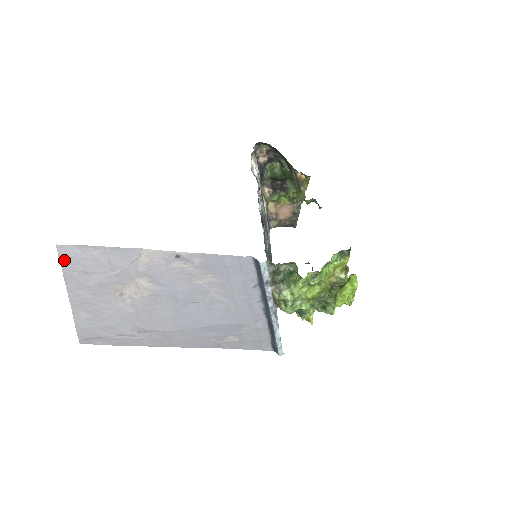
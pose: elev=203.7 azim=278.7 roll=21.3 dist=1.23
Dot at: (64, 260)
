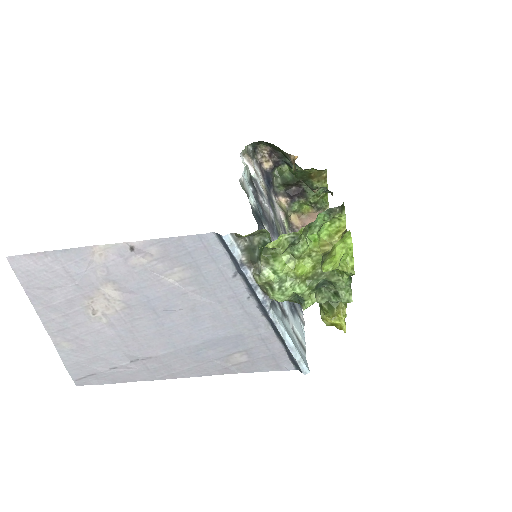
Dot at: (21, 276)
